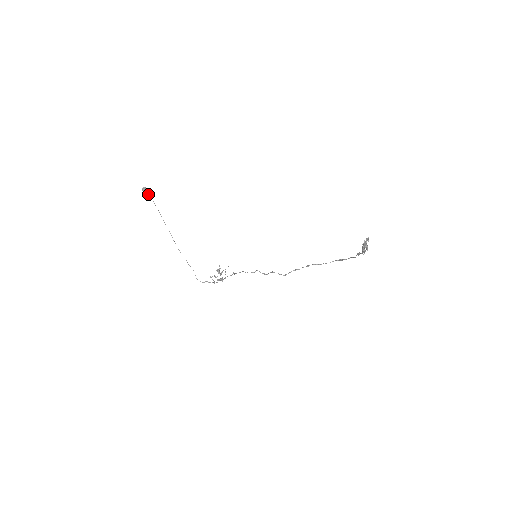
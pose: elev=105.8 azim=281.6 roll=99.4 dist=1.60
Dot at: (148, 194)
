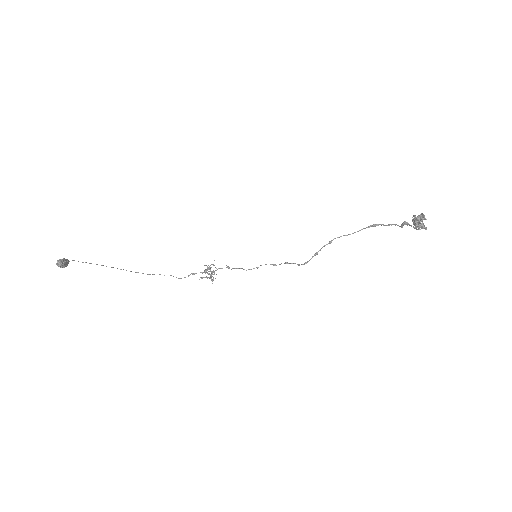
Dot at: (68, 263)
